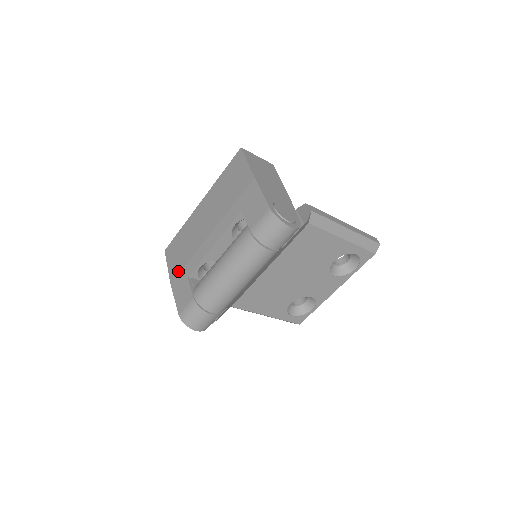
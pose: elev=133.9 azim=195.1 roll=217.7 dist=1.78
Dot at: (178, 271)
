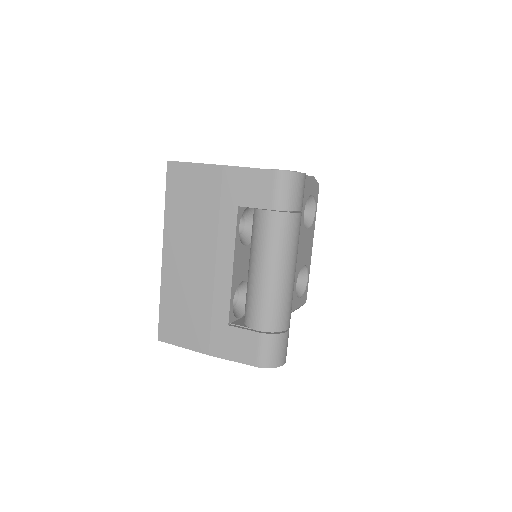
Dot at: (206, 334)
